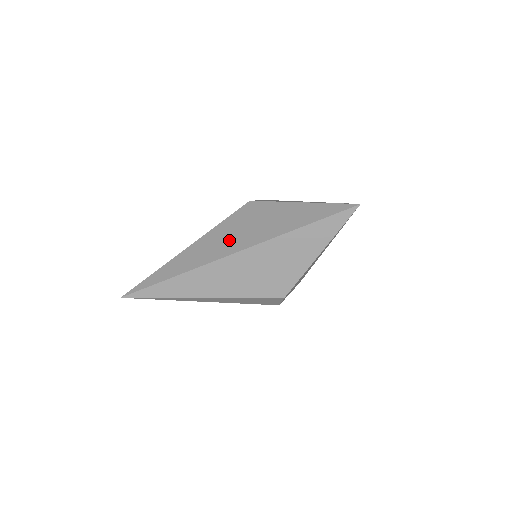
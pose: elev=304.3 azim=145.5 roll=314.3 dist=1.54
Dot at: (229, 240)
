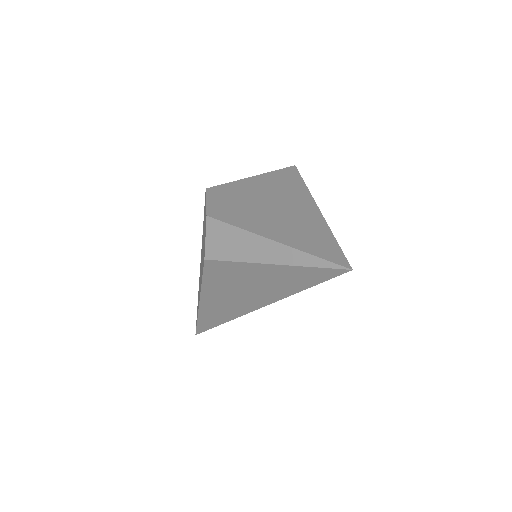
Dot at: (233, 300)
